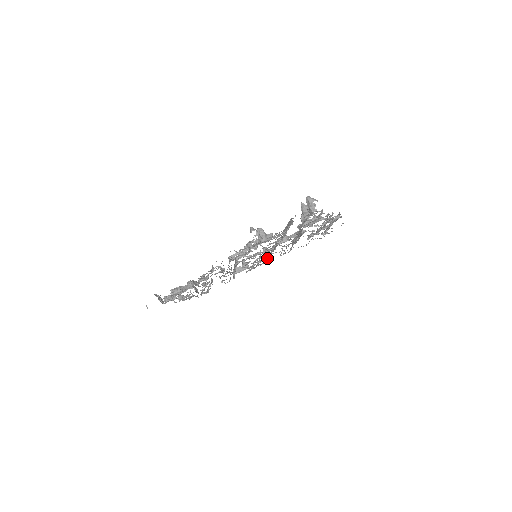
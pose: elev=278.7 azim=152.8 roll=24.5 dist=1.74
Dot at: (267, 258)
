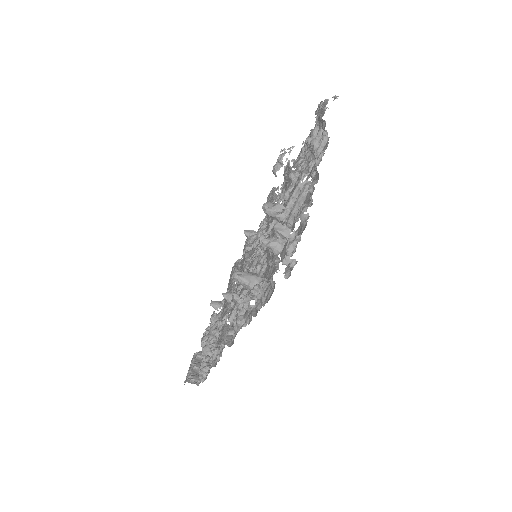
Dot at: occluded
